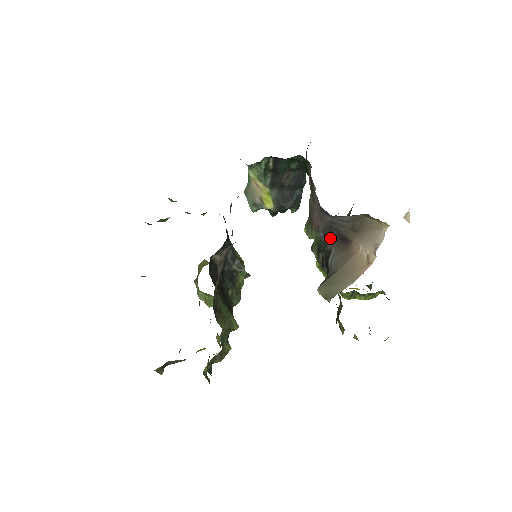
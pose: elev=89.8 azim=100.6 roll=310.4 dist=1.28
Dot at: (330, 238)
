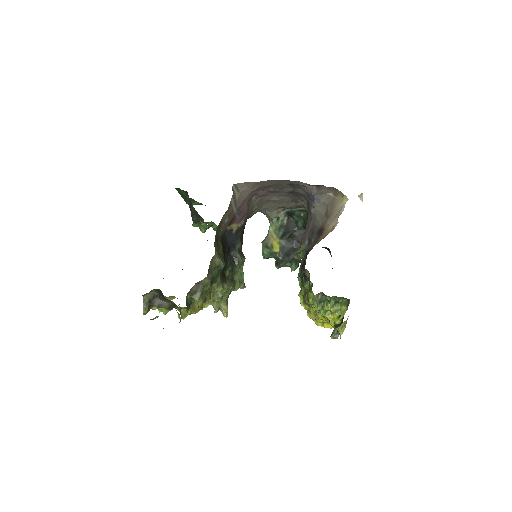
Dot at: (312, 241)
